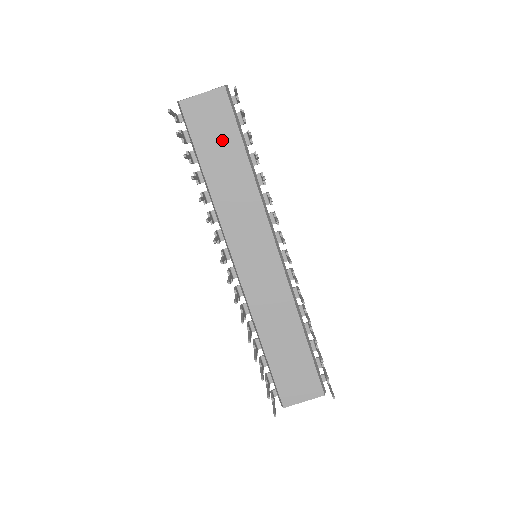
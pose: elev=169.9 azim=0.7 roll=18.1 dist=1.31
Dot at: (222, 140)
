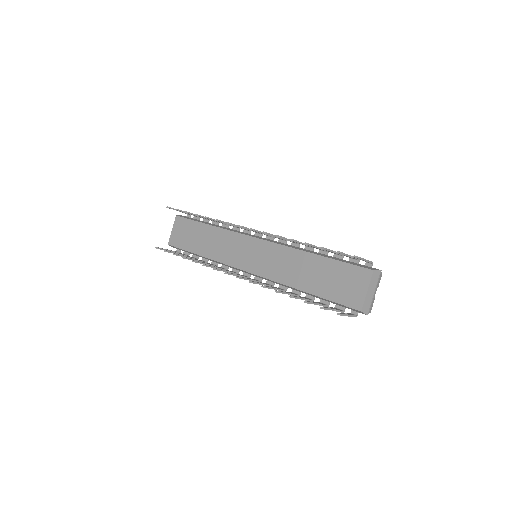
Dot at: (193, 233)
